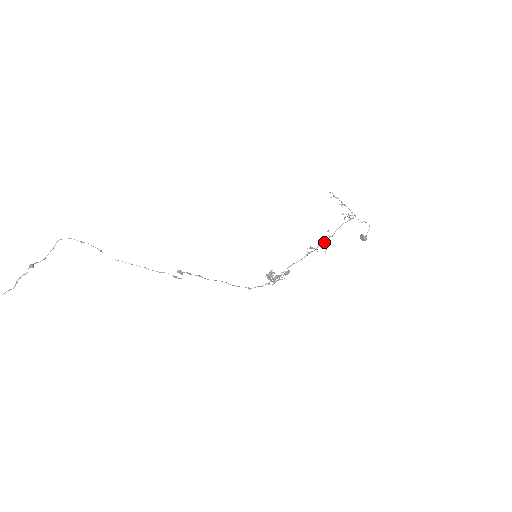
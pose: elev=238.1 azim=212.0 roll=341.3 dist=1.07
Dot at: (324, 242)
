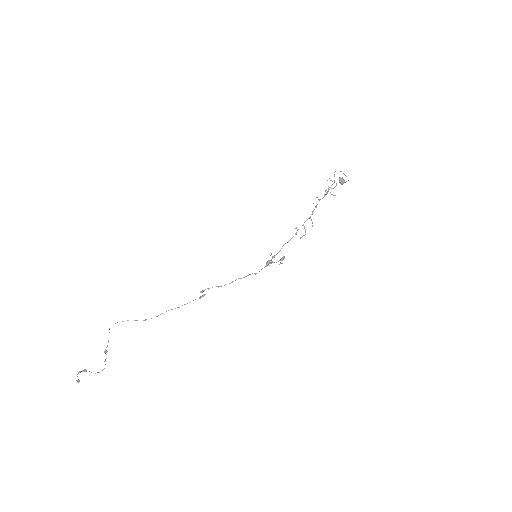
Dot at: (309, 218)
